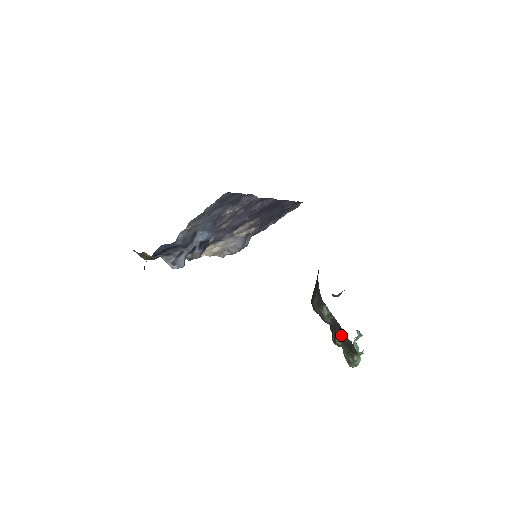
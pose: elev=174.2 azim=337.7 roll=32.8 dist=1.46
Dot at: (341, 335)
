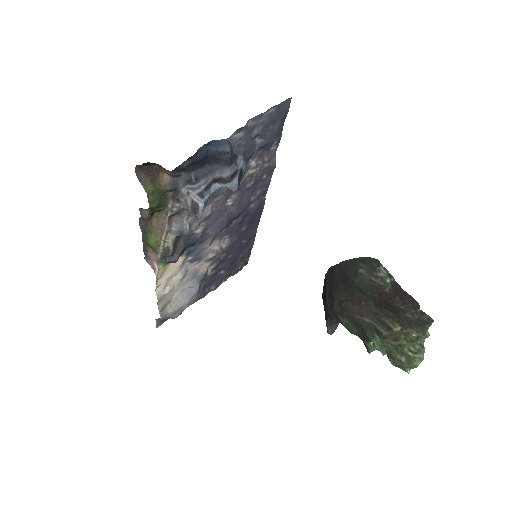
Dot at: (407, 301)
